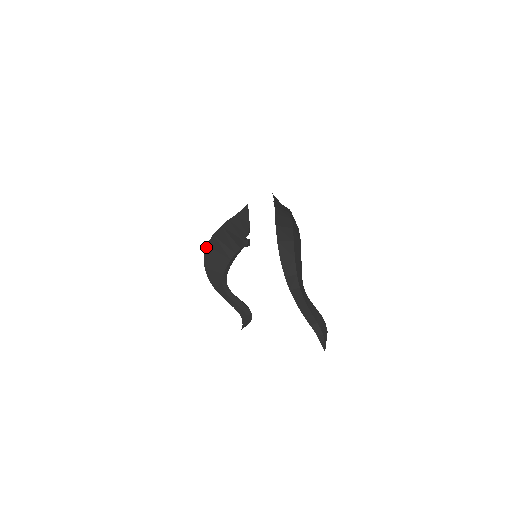
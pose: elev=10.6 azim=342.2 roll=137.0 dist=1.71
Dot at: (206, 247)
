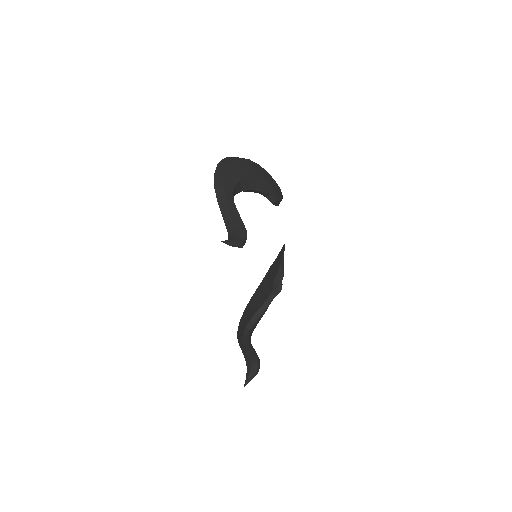
Dot at: (249, 302)
